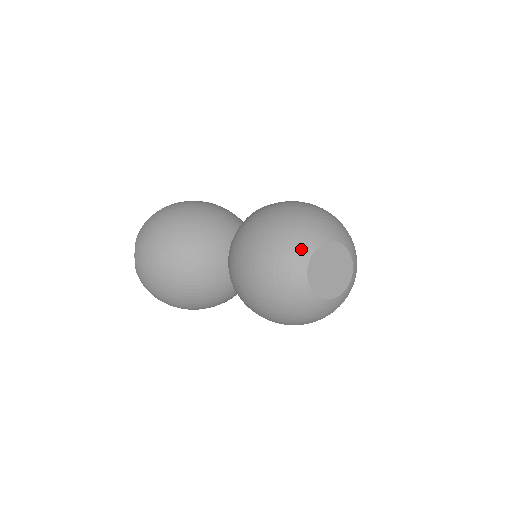
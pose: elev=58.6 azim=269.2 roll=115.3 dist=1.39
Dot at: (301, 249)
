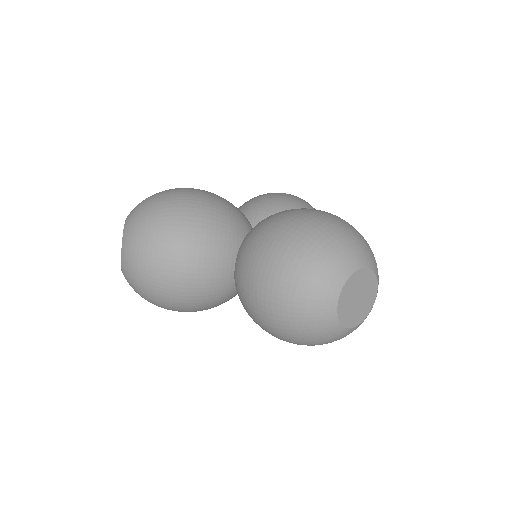
Dot at: (334, 276)
